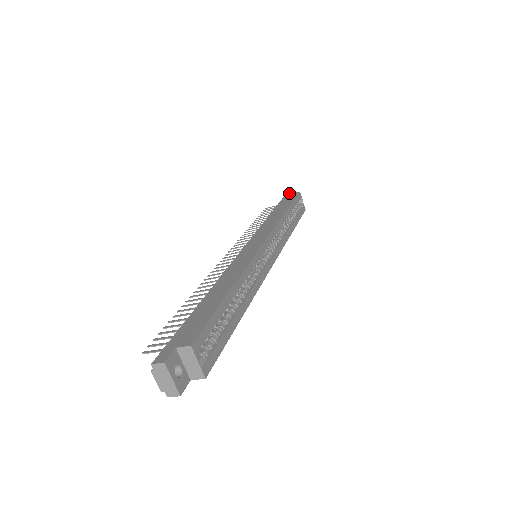
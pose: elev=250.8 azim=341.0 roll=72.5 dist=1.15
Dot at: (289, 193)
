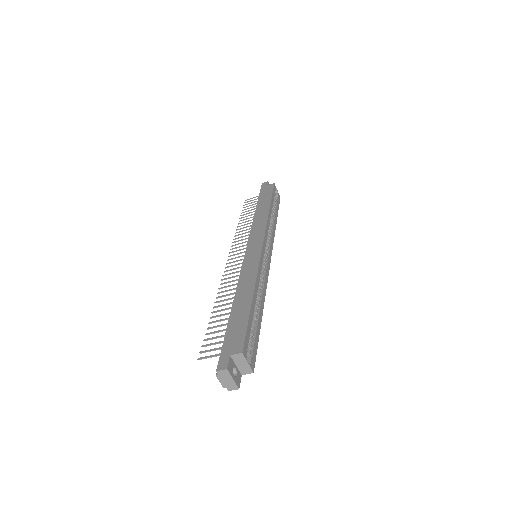
Dot at: (264, 184)
